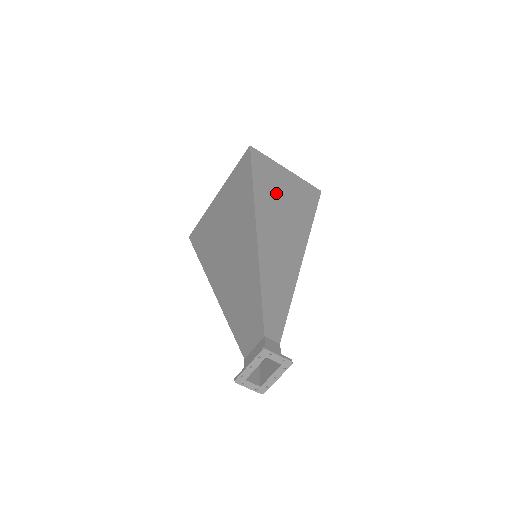
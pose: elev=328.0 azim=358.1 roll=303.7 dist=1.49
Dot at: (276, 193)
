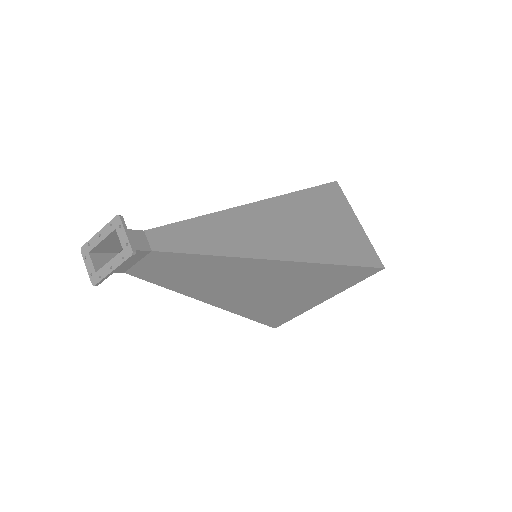
Dot at: (321, 216)
